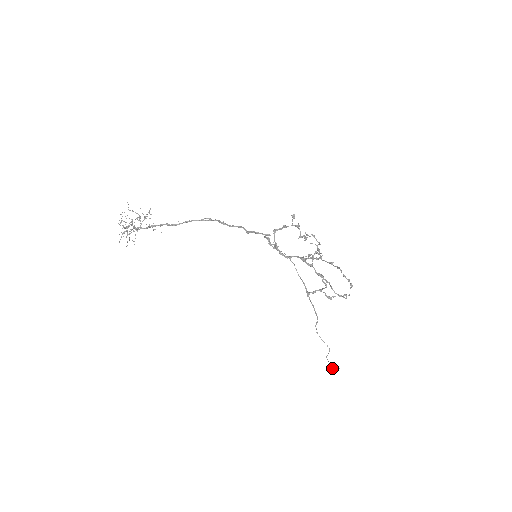
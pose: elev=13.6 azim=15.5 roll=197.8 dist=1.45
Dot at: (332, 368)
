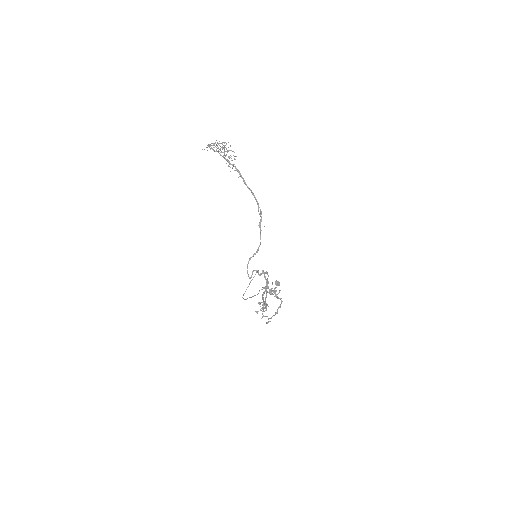
Dot at: (275, 283)
